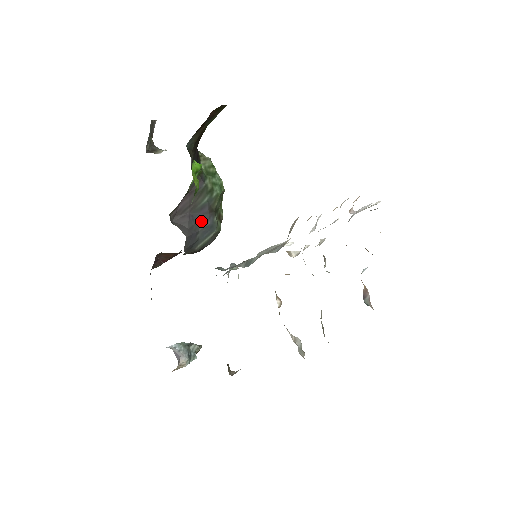
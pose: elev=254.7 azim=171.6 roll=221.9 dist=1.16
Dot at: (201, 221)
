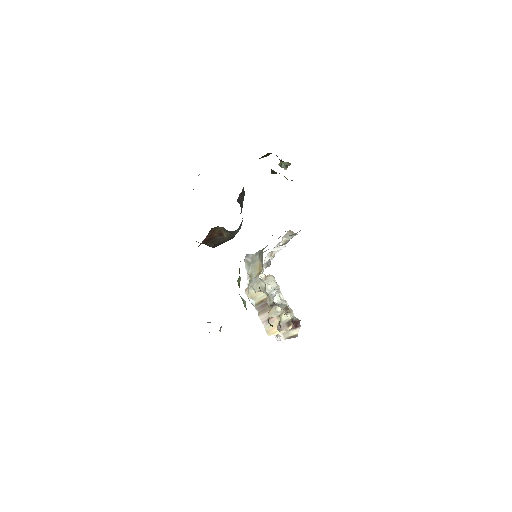
Dot at: occluded
